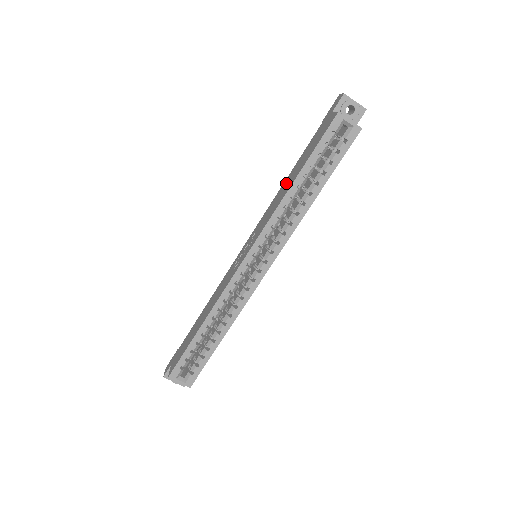
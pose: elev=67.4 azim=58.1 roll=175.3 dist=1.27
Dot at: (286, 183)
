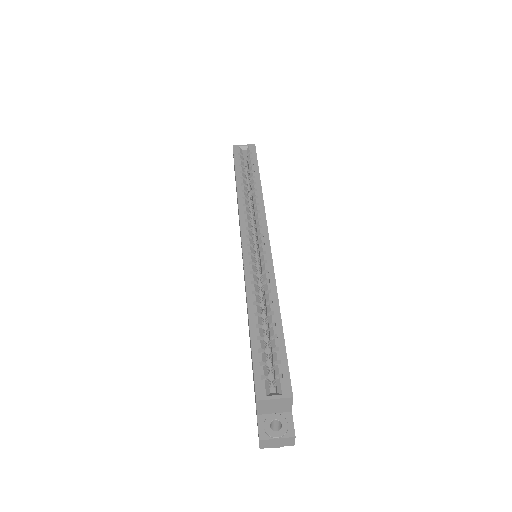
Dot at: occluded
